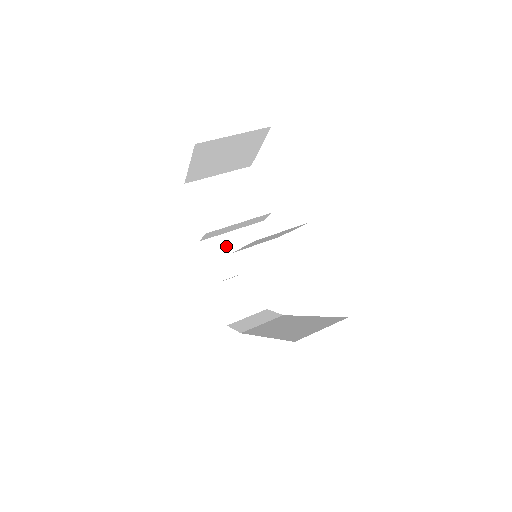
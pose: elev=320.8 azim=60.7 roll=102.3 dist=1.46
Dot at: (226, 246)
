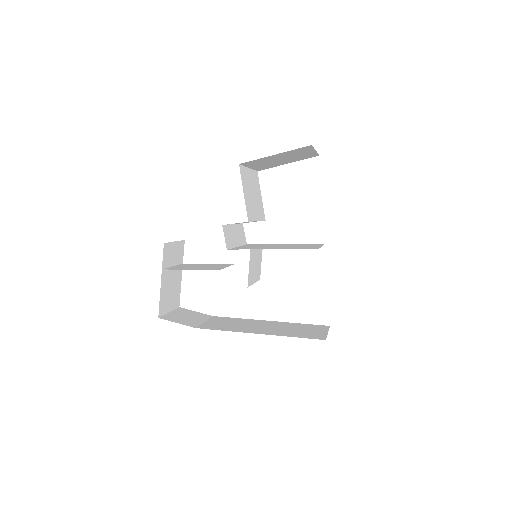
Dot at: (232, 237)
